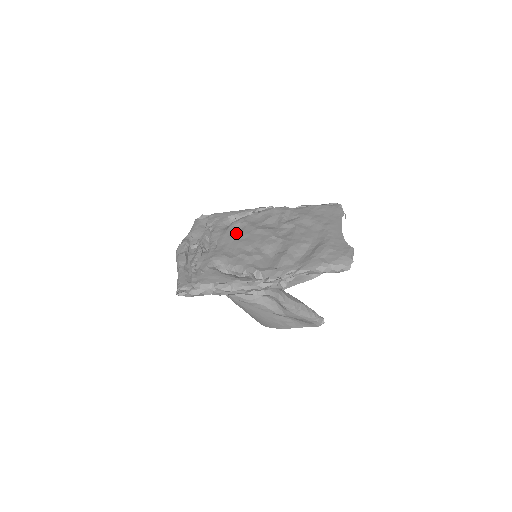
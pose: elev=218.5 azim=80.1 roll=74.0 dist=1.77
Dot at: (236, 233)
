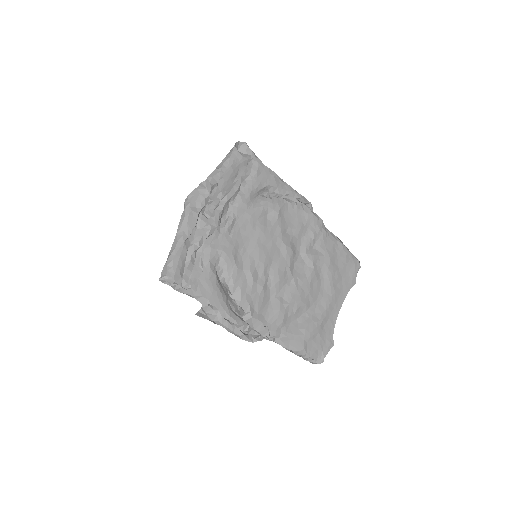
Dot at: (262, 226)
